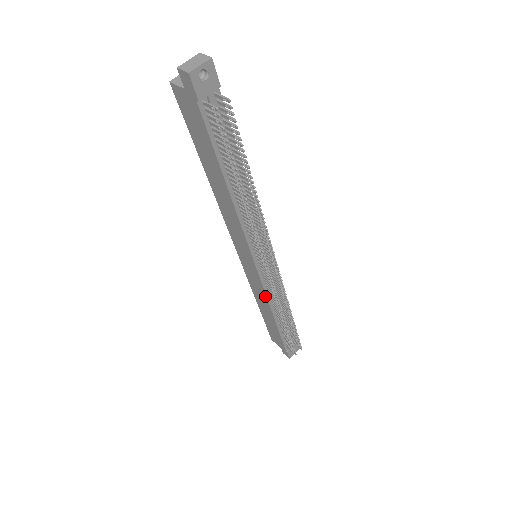
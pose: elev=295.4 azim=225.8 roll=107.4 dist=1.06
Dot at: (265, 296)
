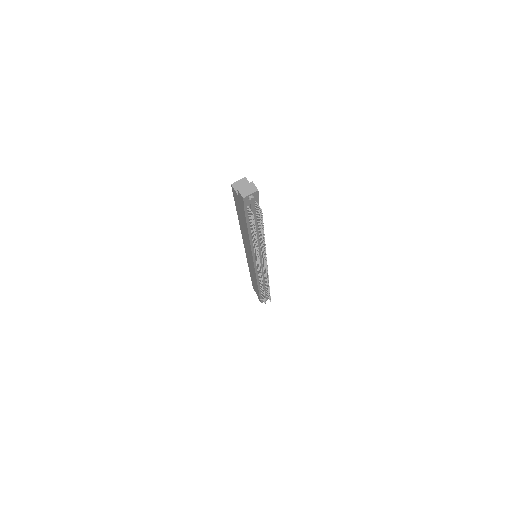
Dot at: (255, 275)
